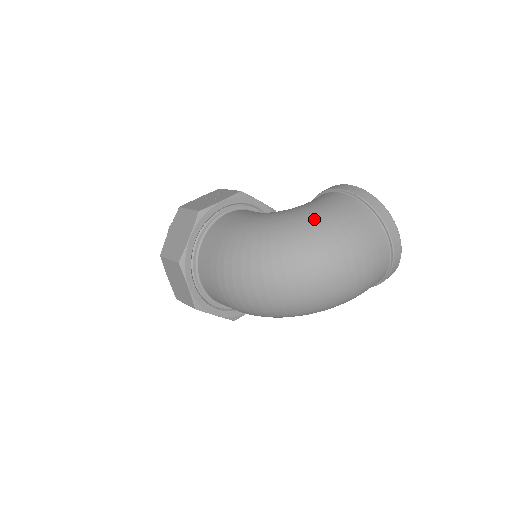
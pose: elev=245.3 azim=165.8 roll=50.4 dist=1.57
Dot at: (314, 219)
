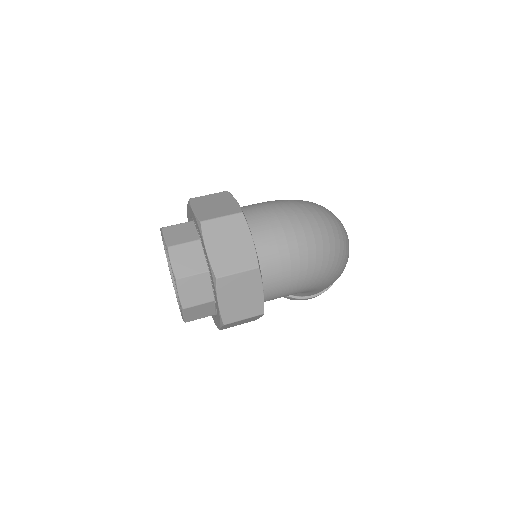
Dot at: occluded
